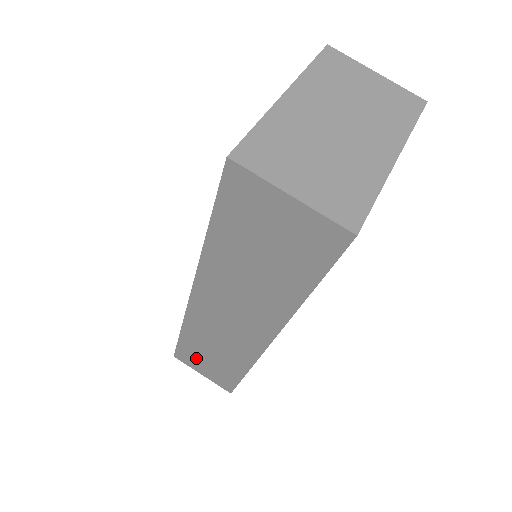
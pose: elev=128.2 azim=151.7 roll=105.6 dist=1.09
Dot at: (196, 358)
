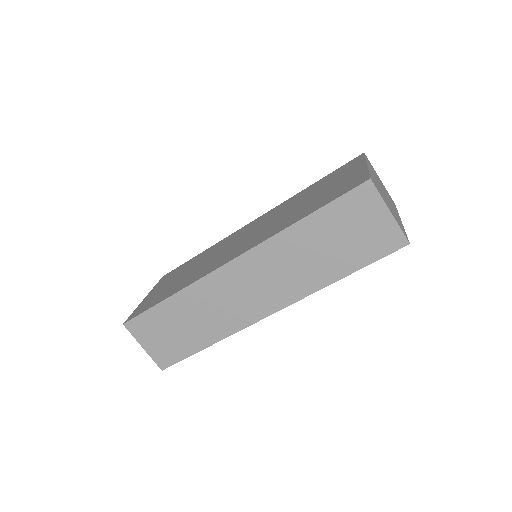
Dot at: (158, 327)
